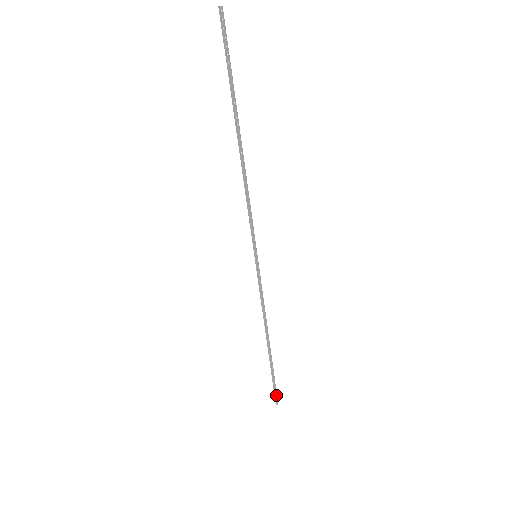
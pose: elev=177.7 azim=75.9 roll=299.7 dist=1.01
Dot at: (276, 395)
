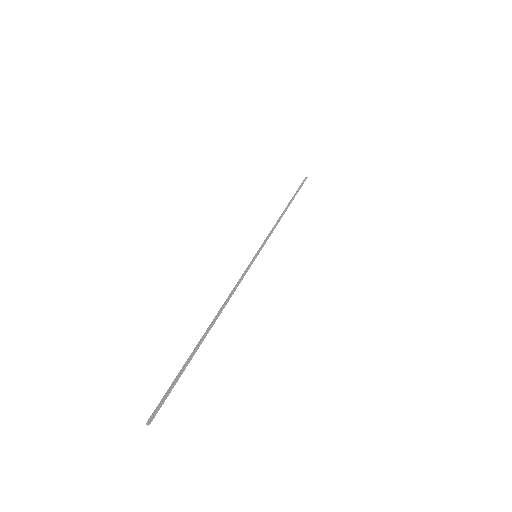
Dot at: (161, 403)
